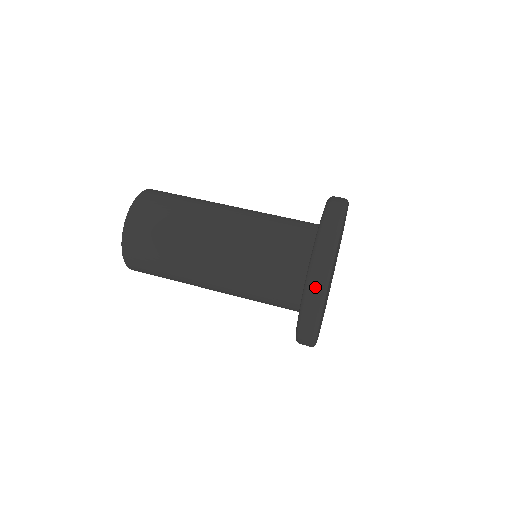
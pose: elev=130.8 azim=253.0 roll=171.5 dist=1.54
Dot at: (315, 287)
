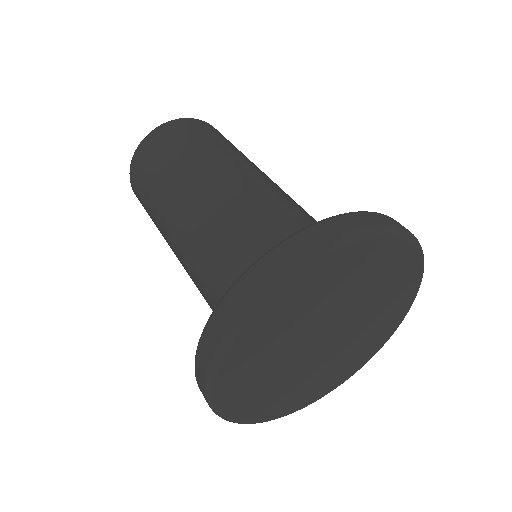
Dot at: (201, 361)
